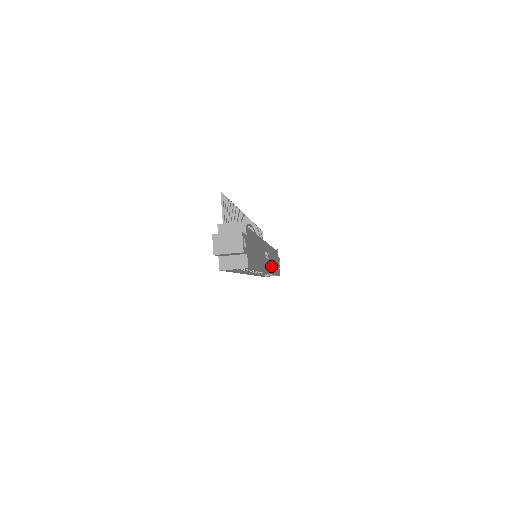
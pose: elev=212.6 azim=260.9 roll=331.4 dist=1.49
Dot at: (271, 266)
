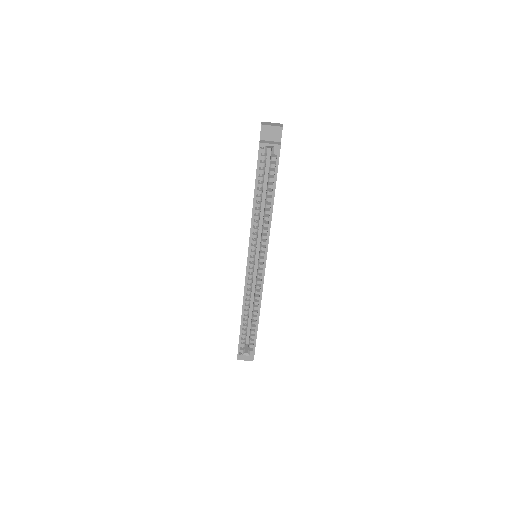
Dot at: occluded
